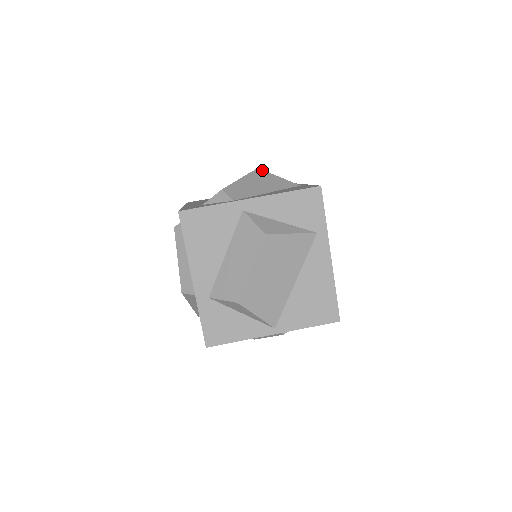
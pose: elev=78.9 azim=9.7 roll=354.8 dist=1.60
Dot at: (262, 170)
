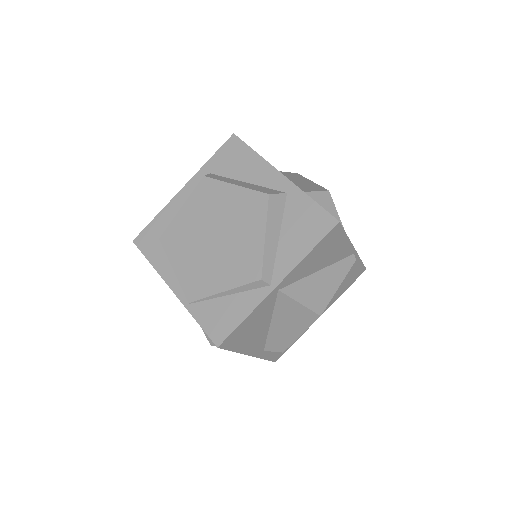
Dot at: occluded
